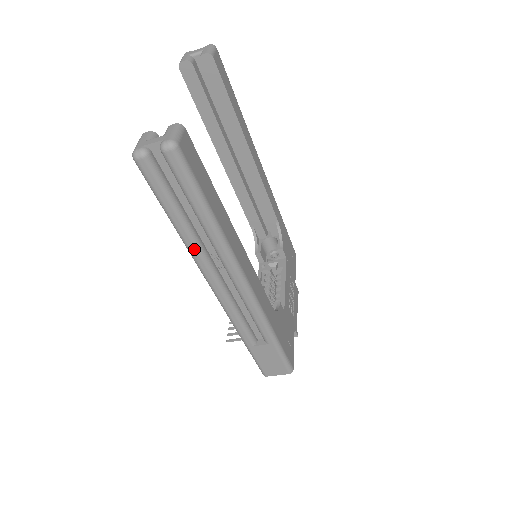
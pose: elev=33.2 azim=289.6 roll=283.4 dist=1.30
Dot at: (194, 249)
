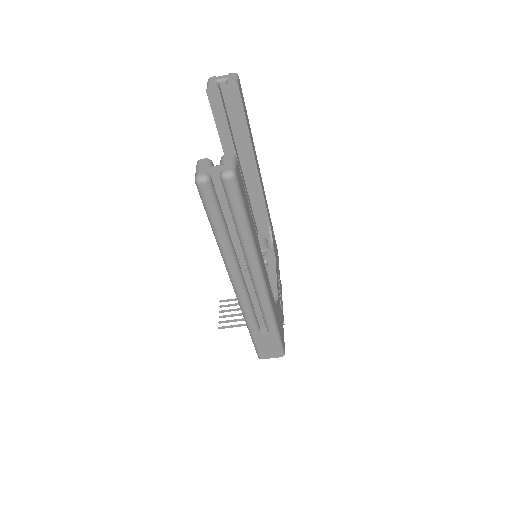
Dot at: (228, 255)
